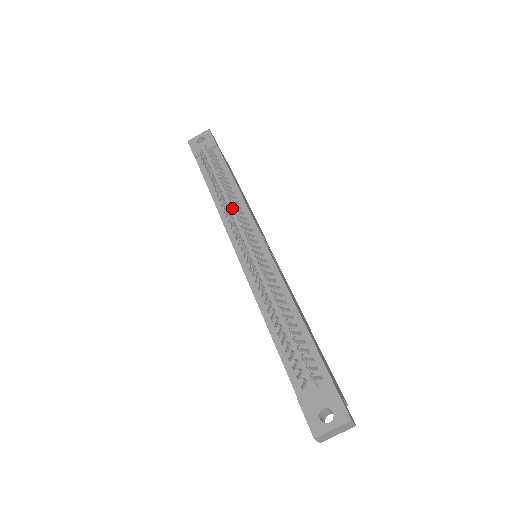
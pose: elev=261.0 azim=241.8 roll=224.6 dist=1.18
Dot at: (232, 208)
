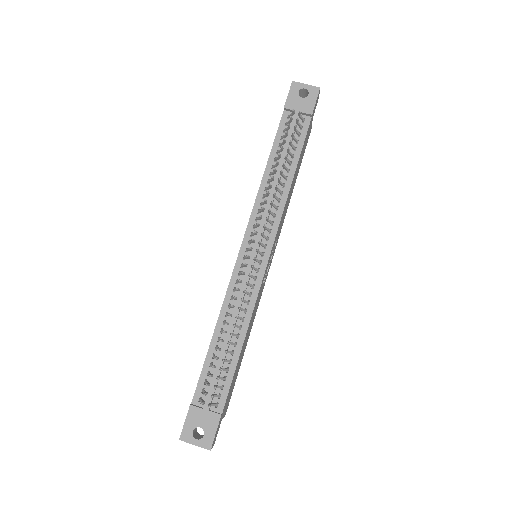
Dot at: (270, 202)
